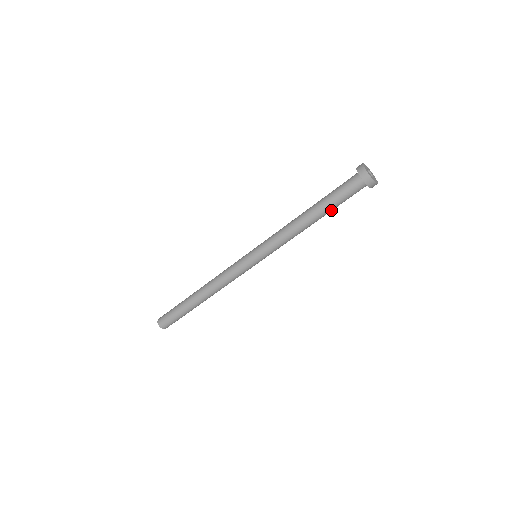
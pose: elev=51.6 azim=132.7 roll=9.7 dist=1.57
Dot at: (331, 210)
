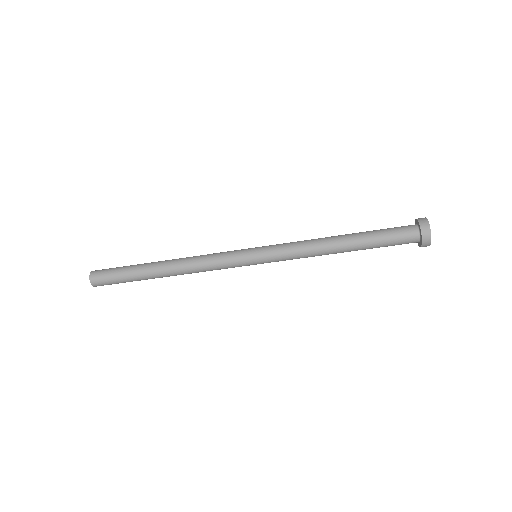
Dot at: (367, 248)
